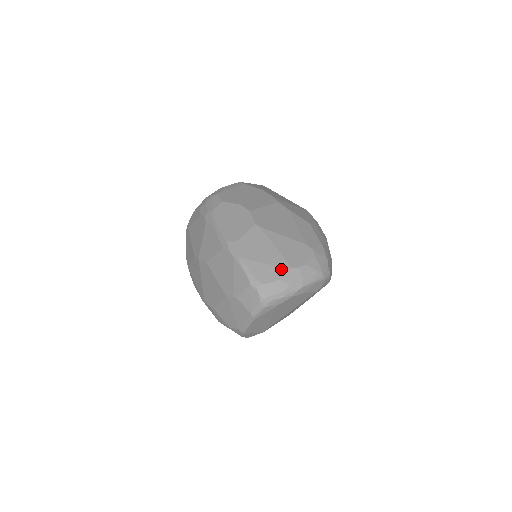
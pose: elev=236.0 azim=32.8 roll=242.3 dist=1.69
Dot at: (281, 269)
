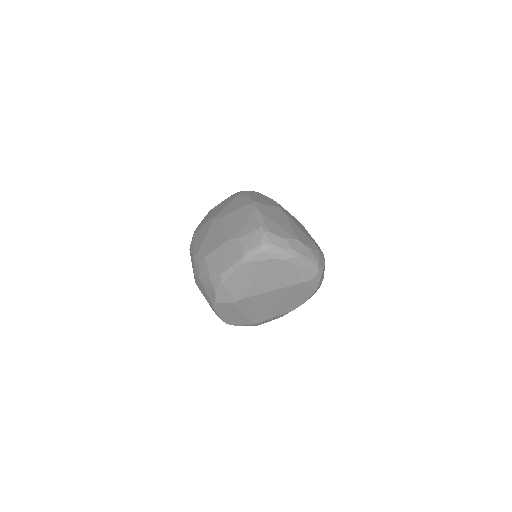
Dot at: (289, 235)
